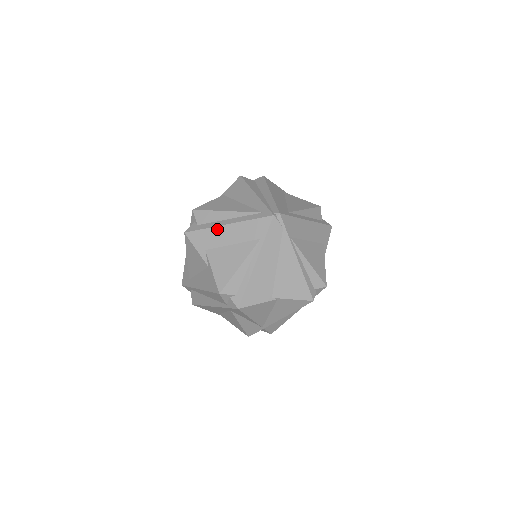
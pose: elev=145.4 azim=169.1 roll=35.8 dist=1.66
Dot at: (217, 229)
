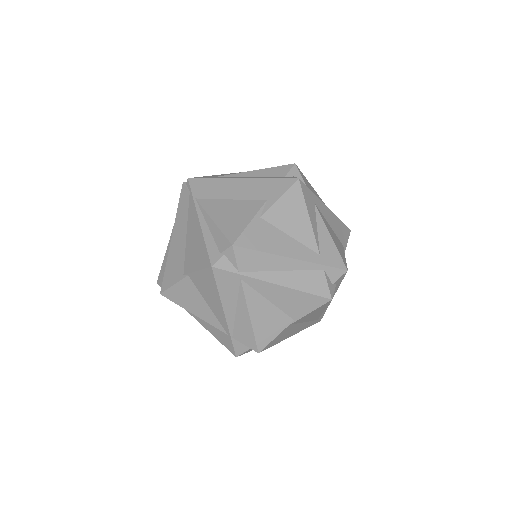
Dot at: occluded
